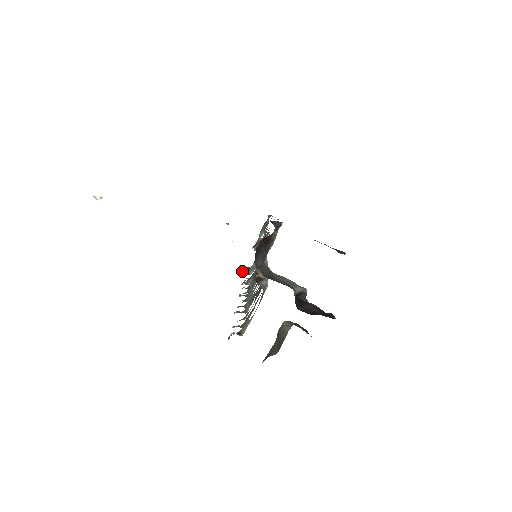
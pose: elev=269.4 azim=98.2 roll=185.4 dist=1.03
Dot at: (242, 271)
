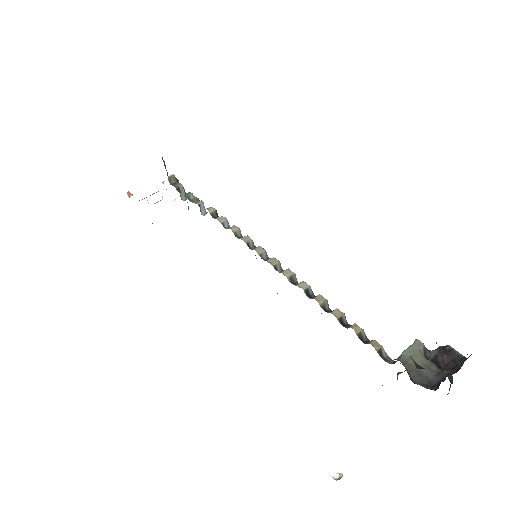
Dot at: occluded
